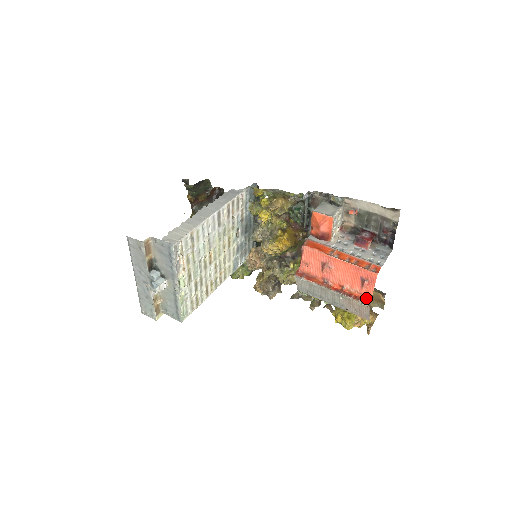
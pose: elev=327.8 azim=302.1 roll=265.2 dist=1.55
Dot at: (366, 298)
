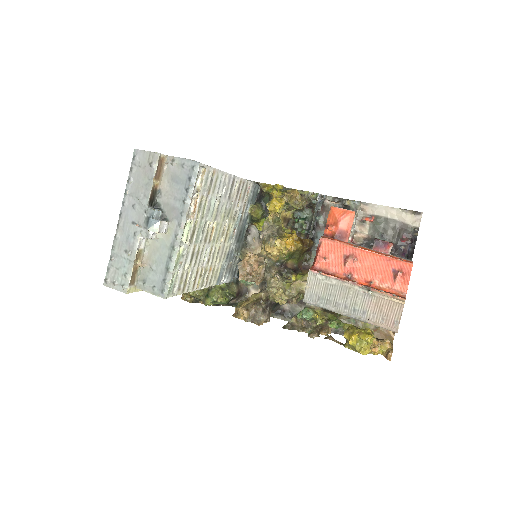
Dot at: (399, 294)
